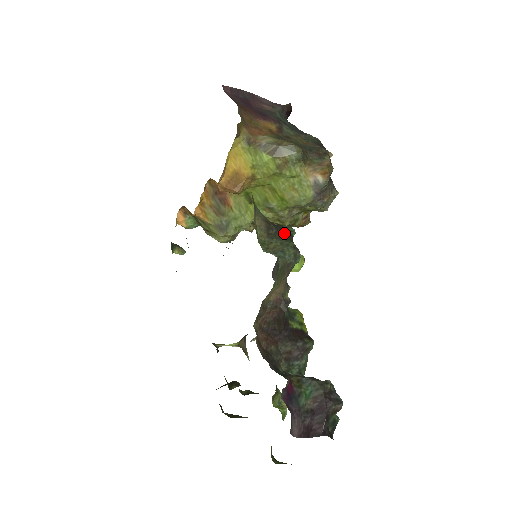
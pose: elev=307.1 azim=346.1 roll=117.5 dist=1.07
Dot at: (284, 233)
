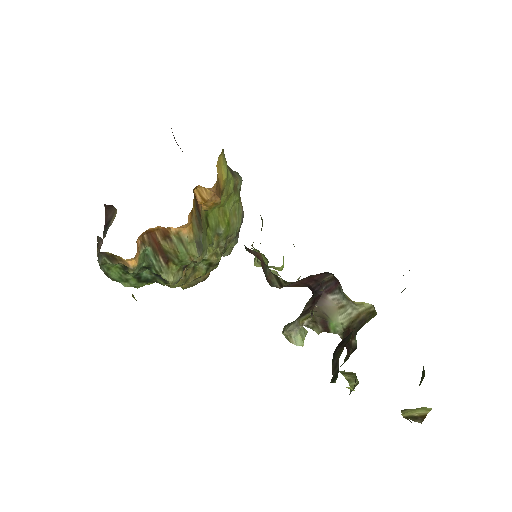
Dot at: occluded
